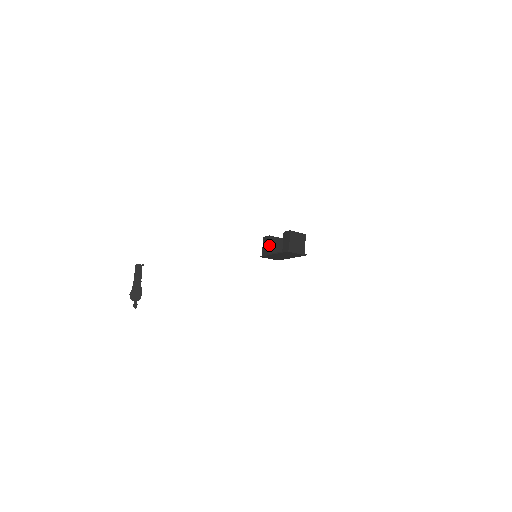
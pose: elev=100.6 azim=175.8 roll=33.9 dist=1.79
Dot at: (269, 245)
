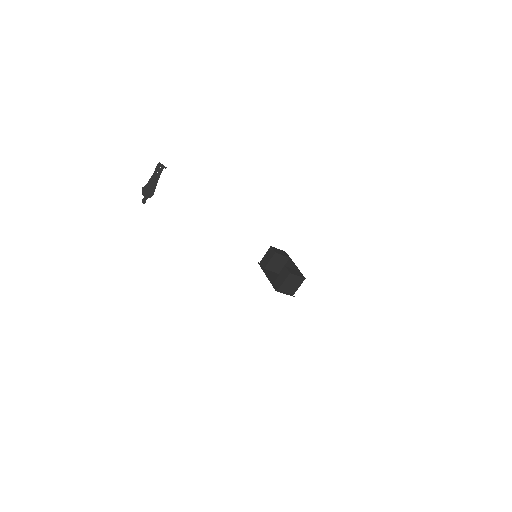
Dot at: (270, 261)
